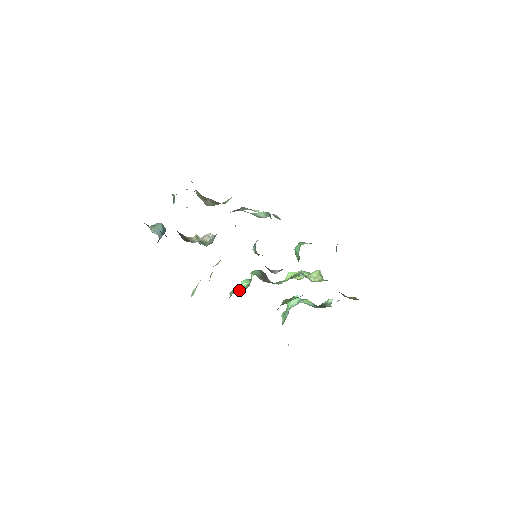
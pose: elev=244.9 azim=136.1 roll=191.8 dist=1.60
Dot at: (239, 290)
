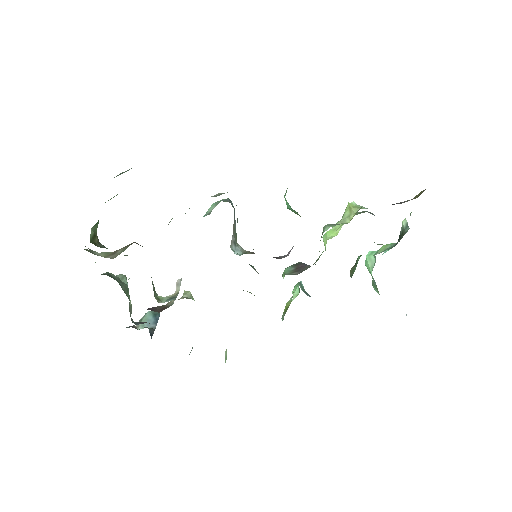
Dot at: (288, 306)
